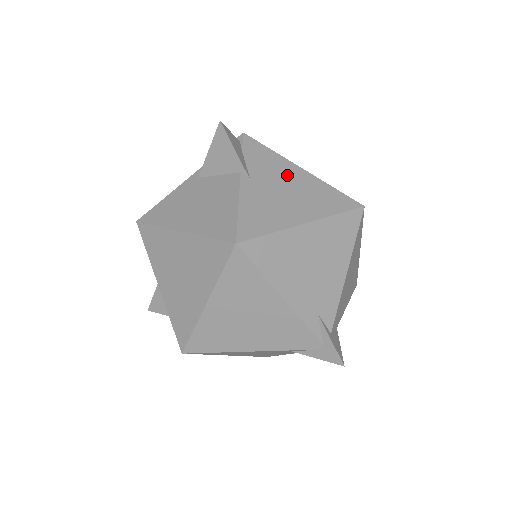
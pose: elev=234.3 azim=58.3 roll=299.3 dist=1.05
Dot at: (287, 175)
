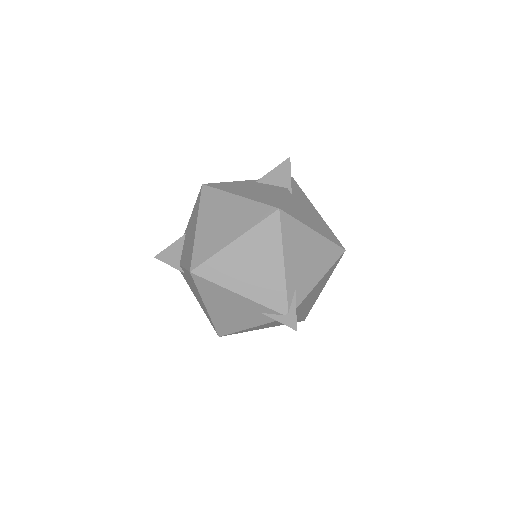
Dot at: (310, 208)
